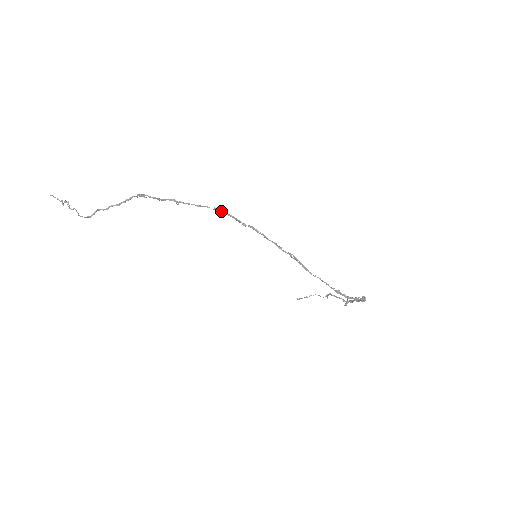
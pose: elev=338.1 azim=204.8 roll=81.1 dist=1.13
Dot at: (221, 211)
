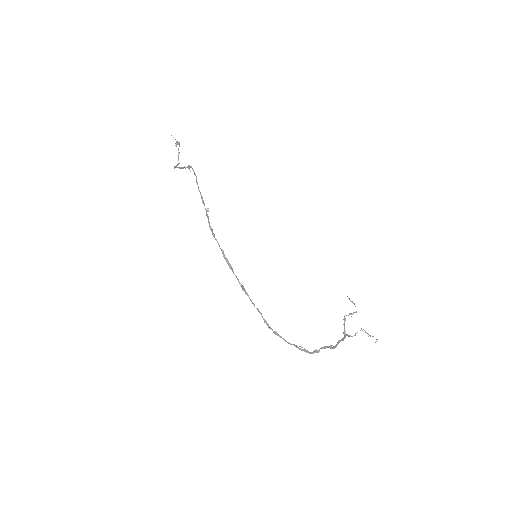
Dot at: occluded
